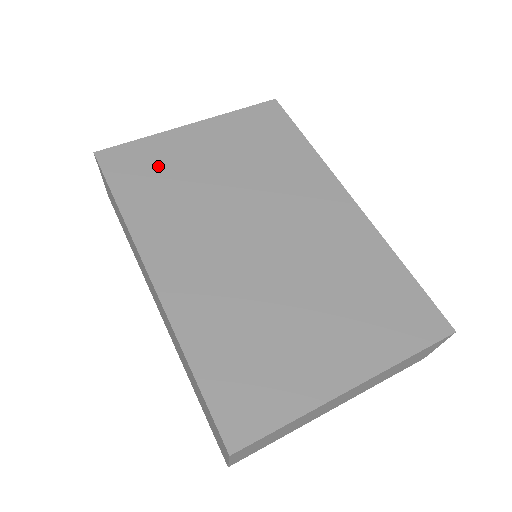
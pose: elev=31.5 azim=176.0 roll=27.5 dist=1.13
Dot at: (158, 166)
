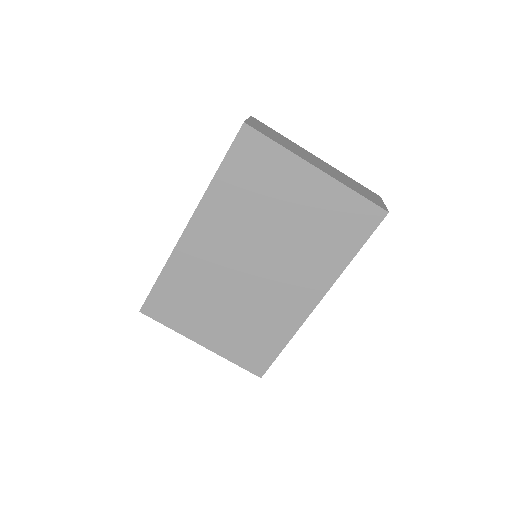
Dot at: (263, 175)
